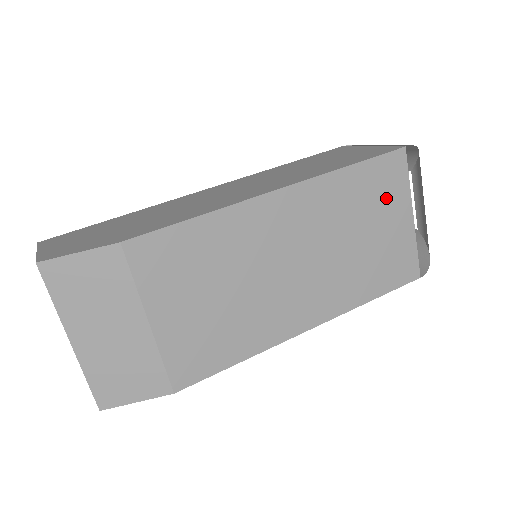
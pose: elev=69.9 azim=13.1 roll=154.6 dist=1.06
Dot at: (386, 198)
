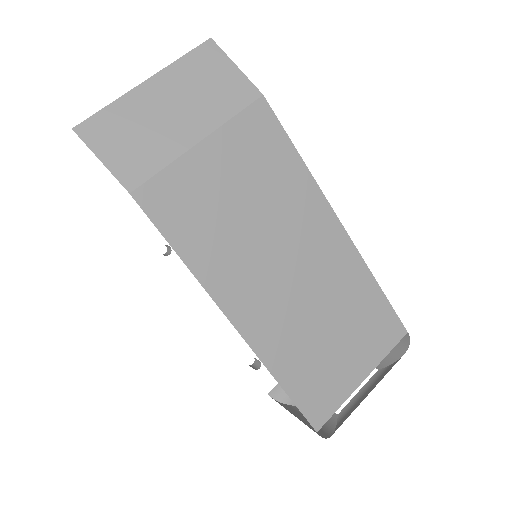
Dot at: (368, 339)
